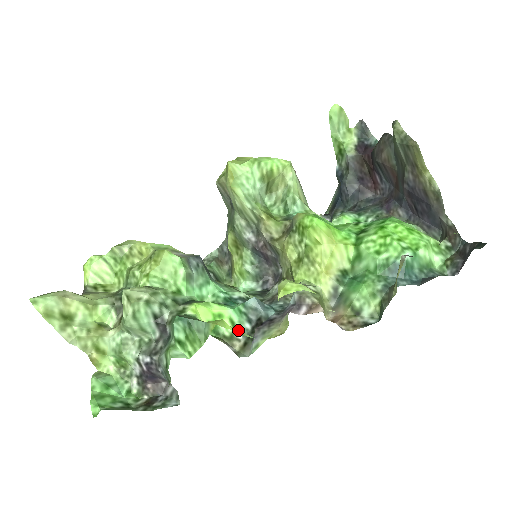
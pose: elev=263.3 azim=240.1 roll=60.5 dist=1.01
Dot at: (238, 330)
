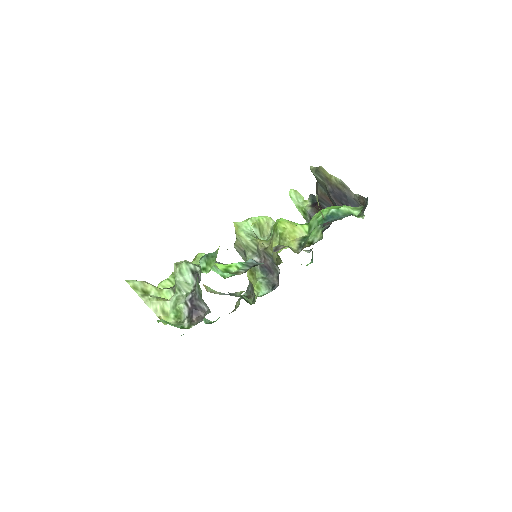
Dot at: occluded
